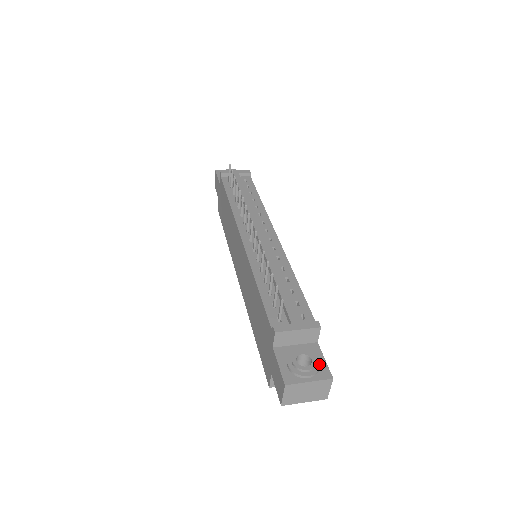
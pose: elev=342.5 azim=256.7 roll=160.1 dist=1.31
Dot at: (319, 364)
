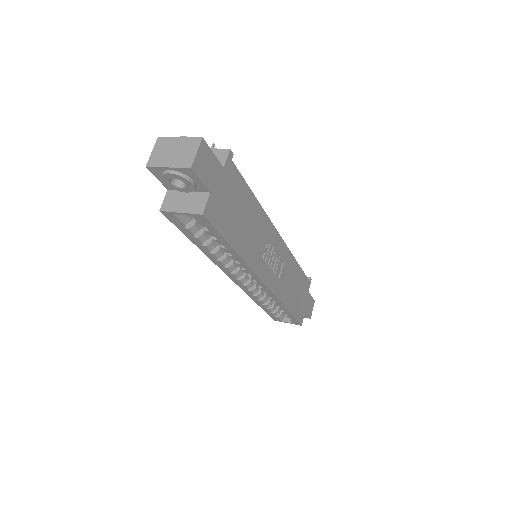
Dot at: occluded
